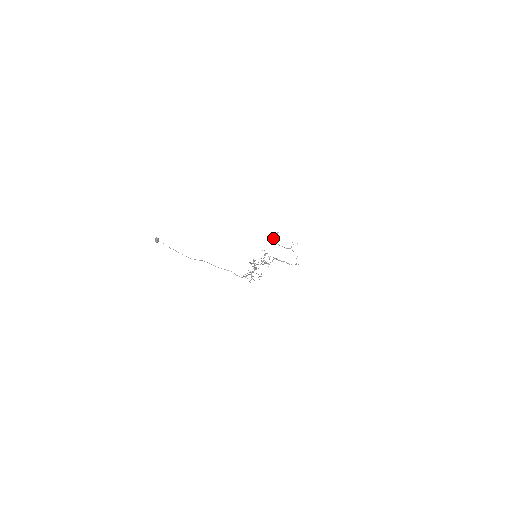
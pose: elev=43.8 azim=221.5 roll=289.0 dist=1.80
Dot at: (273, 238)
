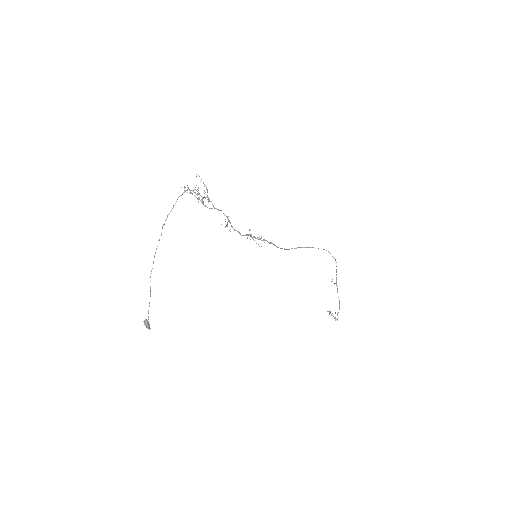
Dot at: occluded
